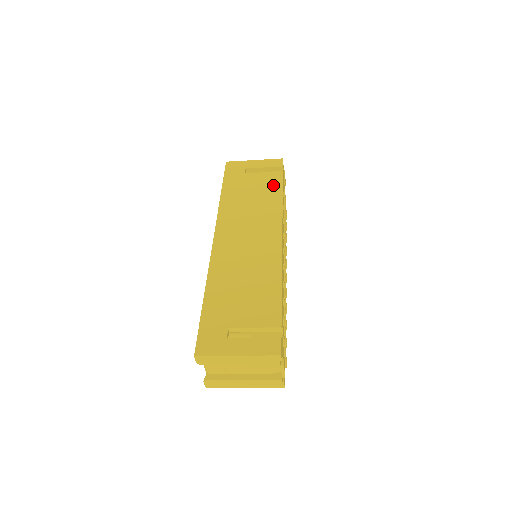
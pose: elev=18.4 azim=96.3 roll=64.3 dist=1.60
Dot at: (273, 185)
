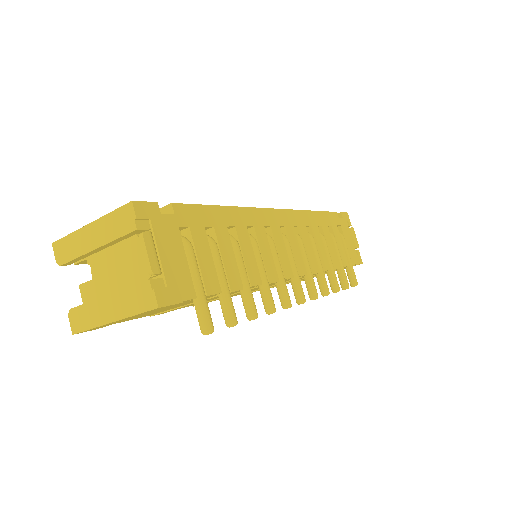
Dot at: occluded
